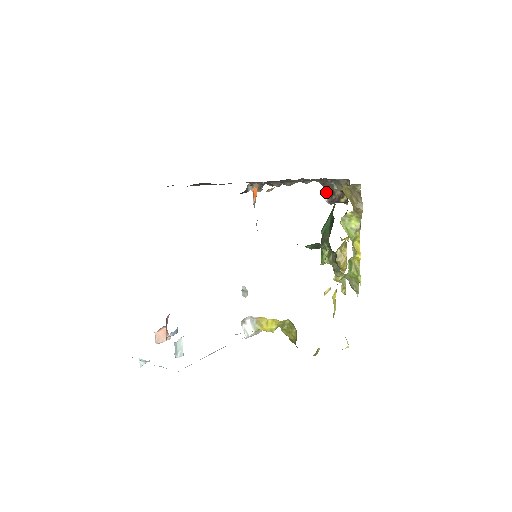
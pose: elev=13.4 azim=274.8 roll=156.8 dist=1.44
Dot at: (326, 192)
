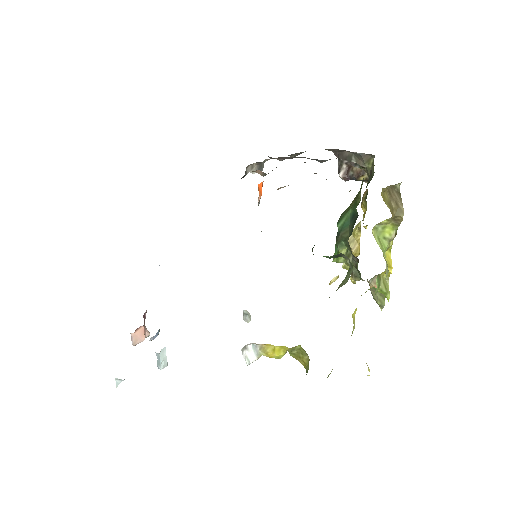
Dot at: (341, 165)
